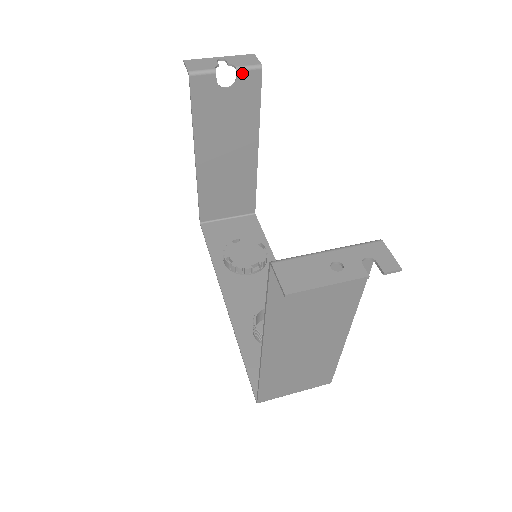
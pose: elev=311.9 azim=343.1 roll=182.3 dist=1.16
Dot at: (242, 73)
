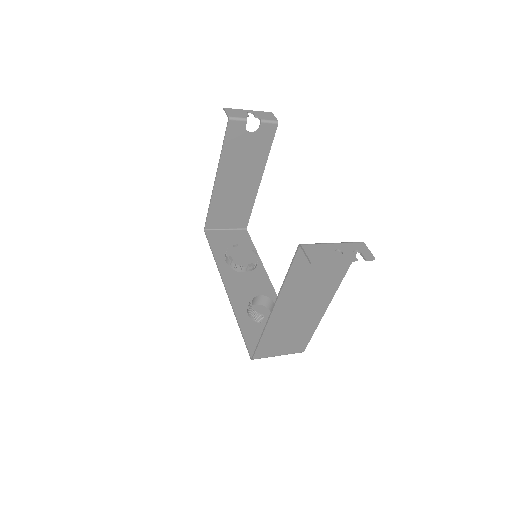
Dot at: (264, 124)
